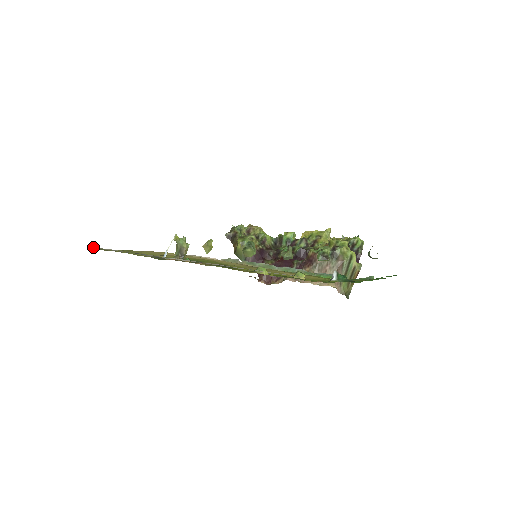
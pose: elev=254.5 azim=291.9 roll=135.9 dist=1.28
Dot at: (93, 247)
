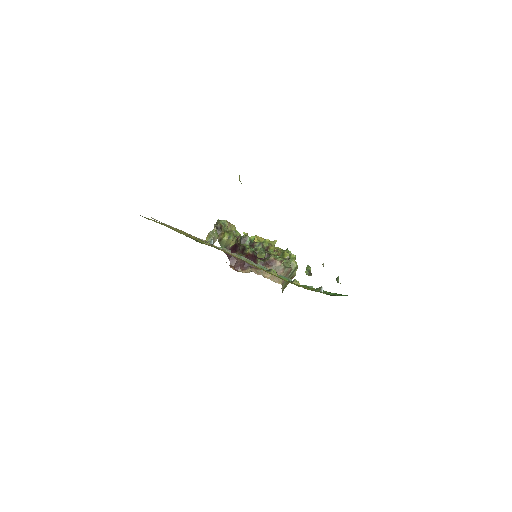
Dot at: occluded
